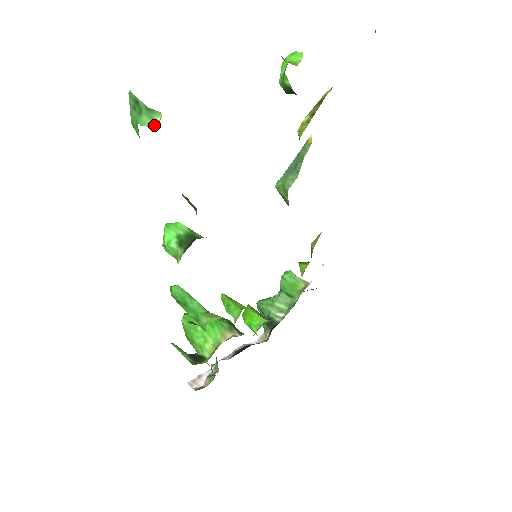
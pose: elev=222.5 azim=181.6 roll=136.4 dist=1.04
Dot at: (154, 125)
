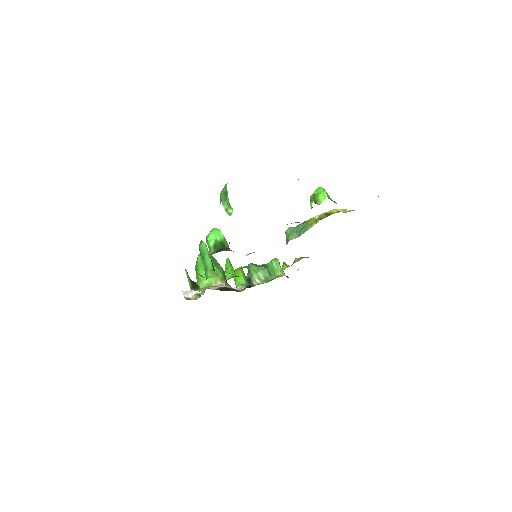
Dot at: (228, 213)
